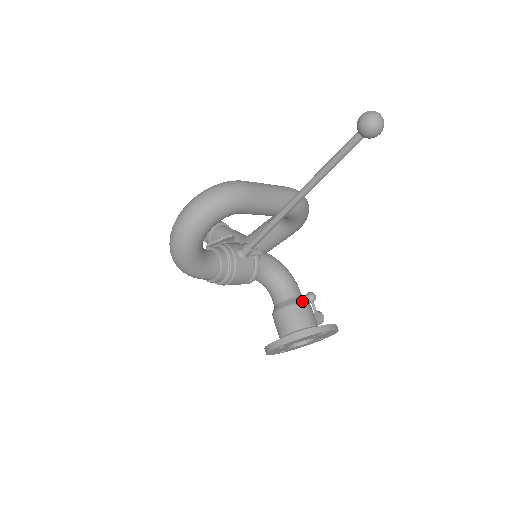
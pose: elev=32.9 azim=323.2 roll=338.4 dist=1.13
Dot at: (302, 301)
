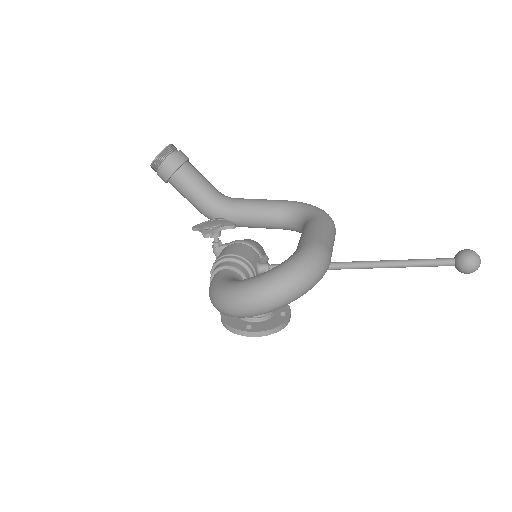
Dot at: occluded
